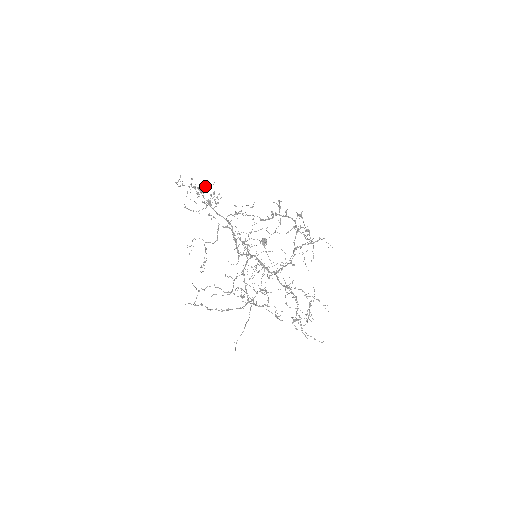
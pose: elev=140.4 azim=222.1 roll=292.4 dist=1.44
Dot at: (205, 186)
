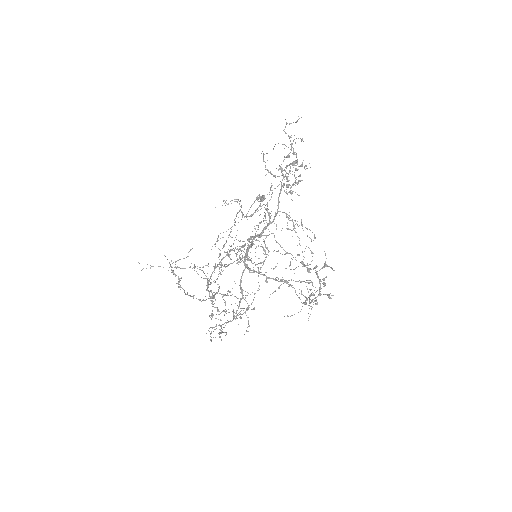
Dot at: (302, 164)
